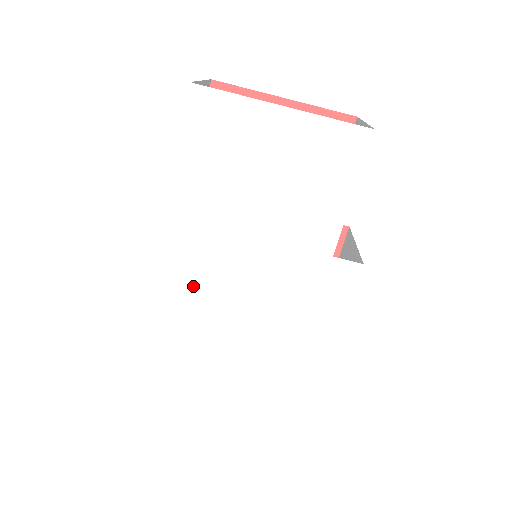
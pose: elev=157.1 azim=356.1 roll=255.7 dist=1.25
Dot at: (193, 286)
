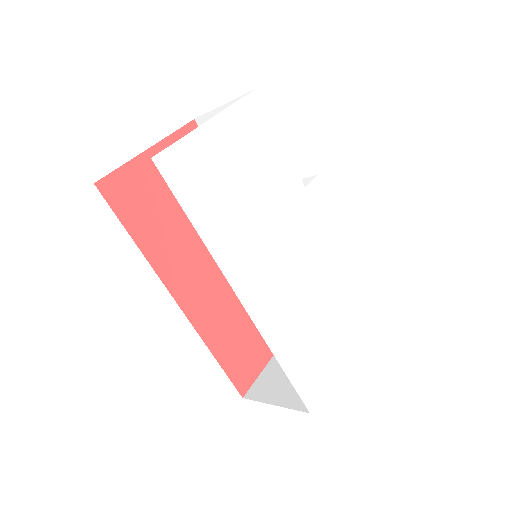
Dot at: (274, 303)
